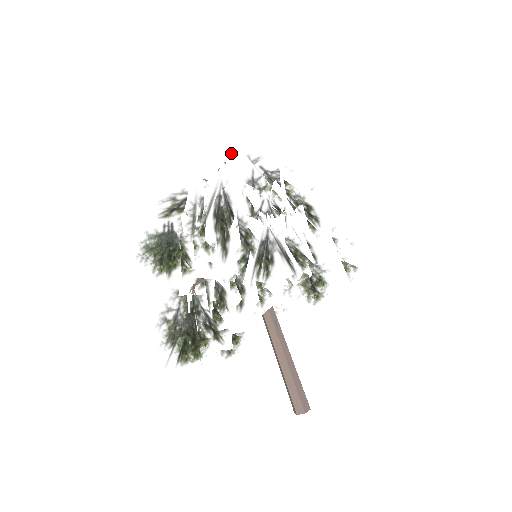
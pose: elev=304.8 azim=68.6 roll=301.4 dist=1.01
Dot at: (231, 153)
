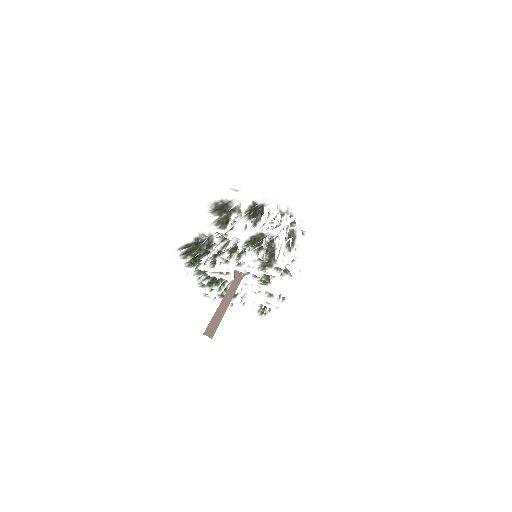
Dot at: (283, 193)
